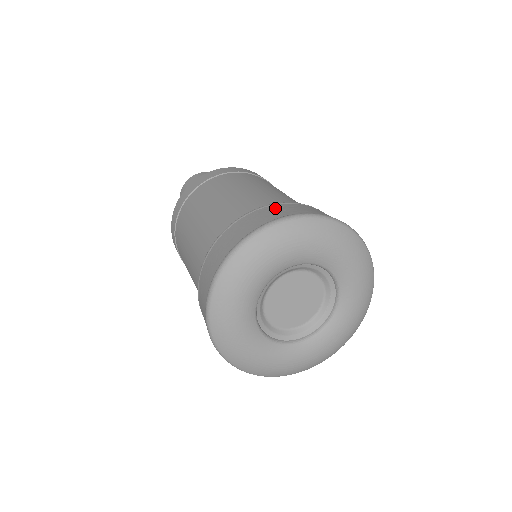
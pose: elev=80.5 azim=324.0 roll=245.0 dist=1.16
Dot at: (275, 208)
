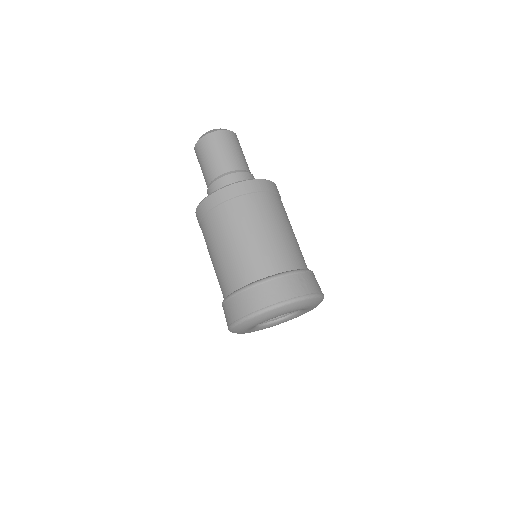
Dot at: (300, 279)
